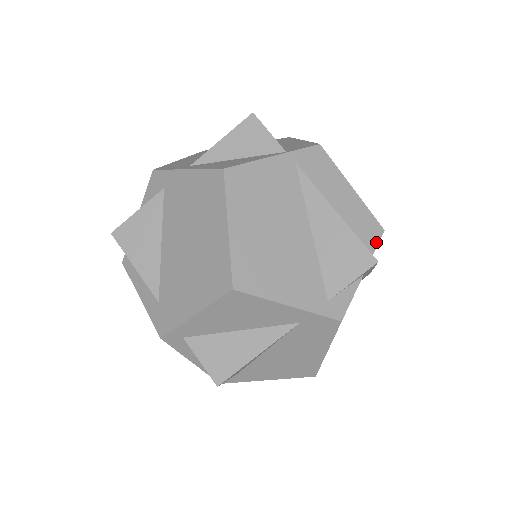
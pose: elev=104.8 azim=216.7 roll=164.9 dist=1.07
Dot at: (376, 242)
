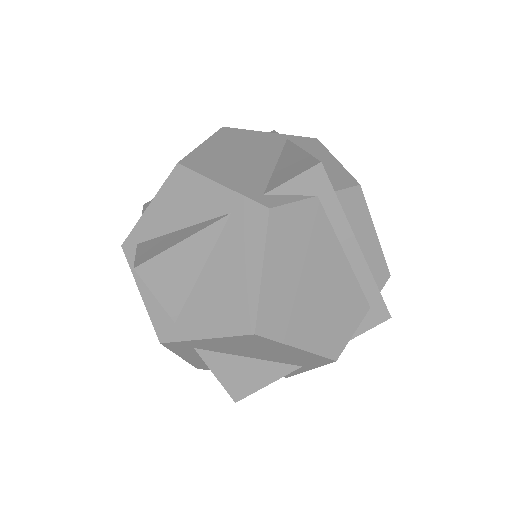
Dot at: (345, 187)
